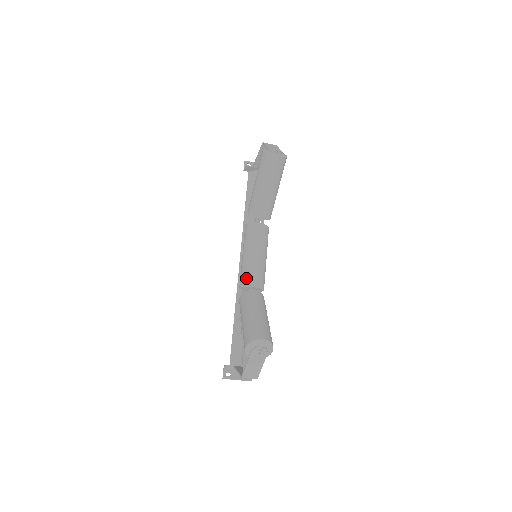
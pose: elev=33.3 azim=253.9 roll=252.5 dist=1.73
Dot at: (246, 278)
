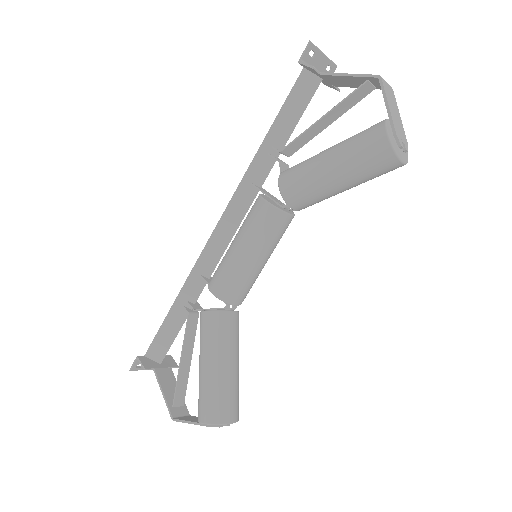
Dot at: (229, 291)
